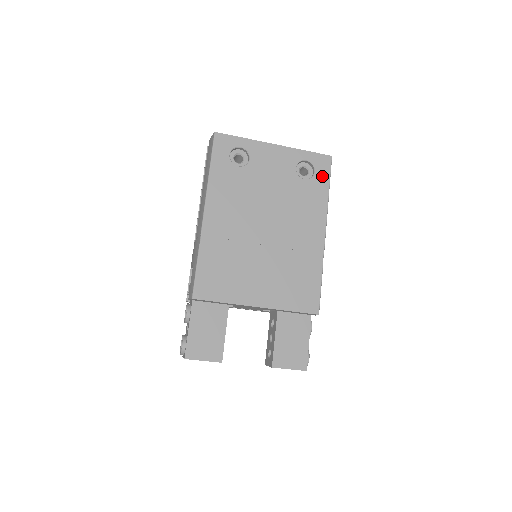
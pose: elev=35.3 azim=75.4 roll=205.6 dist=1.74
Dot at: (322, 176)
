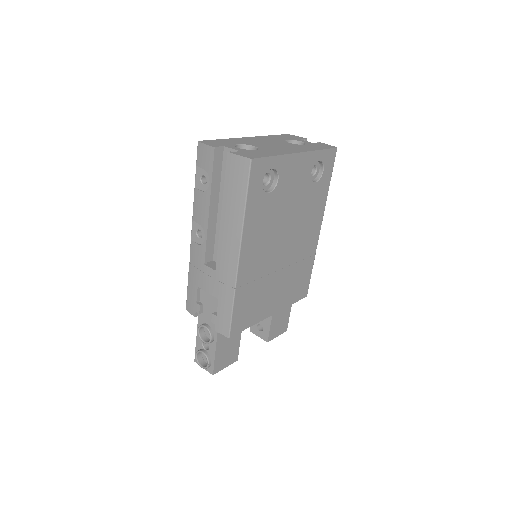
Dot at: (327, 173)
